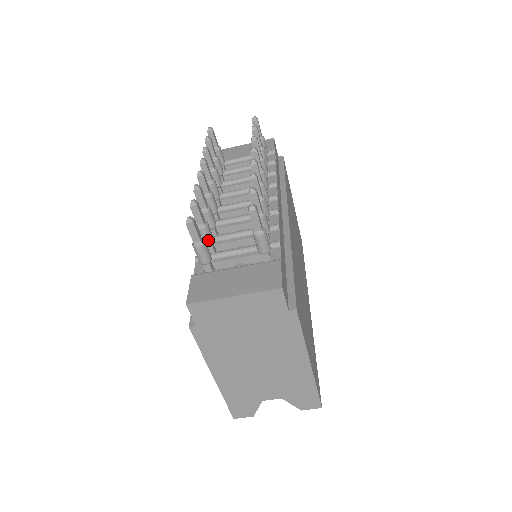
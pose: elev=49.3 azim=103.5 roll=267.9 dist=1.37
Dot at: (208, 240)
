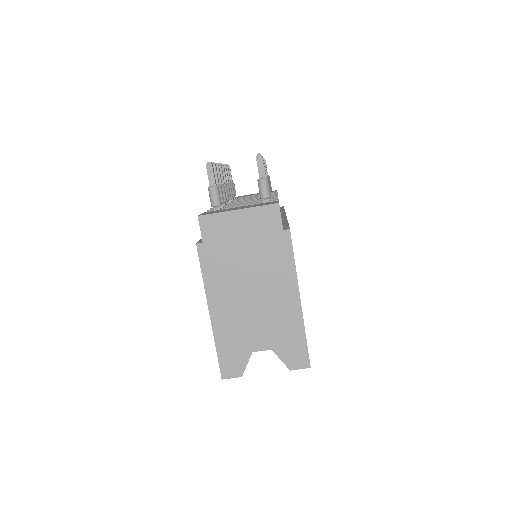
Dot at: occluded
